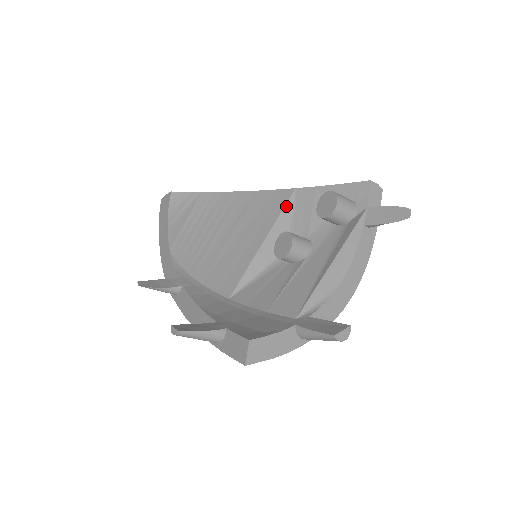
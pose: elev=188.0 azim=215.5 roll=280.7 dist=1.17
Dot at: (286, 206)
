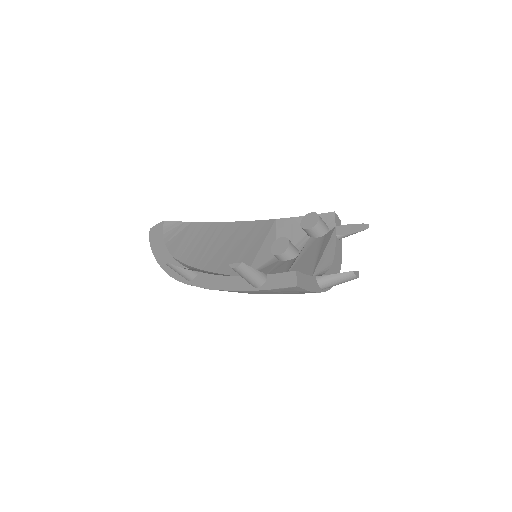
Dot at: (272, 228)
